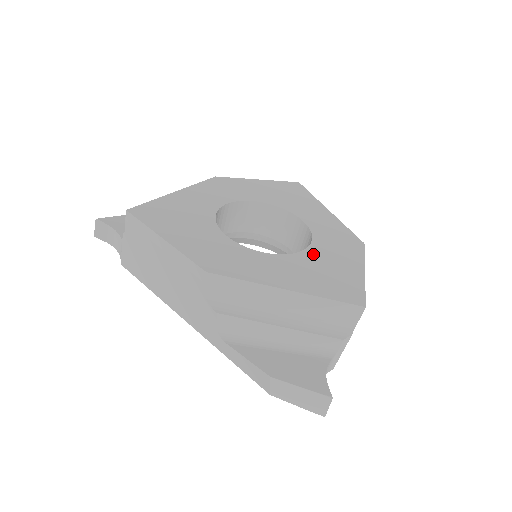
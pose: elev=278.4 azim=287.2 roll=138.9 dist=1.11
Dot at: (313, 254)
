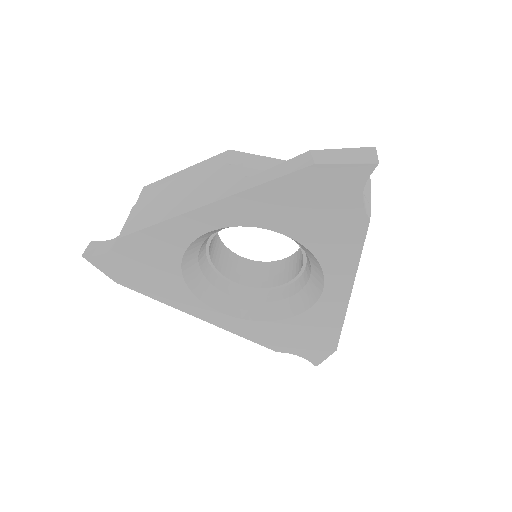
Dot at: occluded
